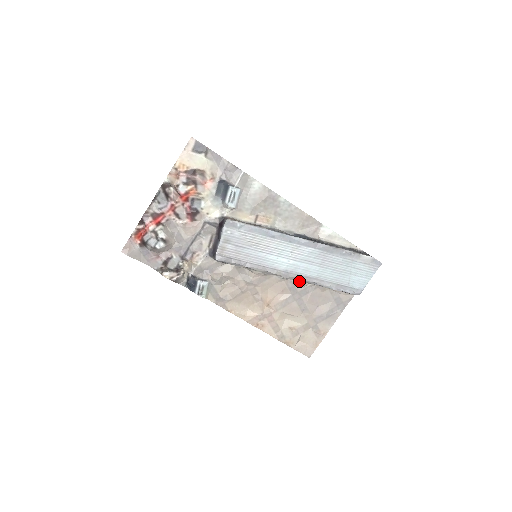
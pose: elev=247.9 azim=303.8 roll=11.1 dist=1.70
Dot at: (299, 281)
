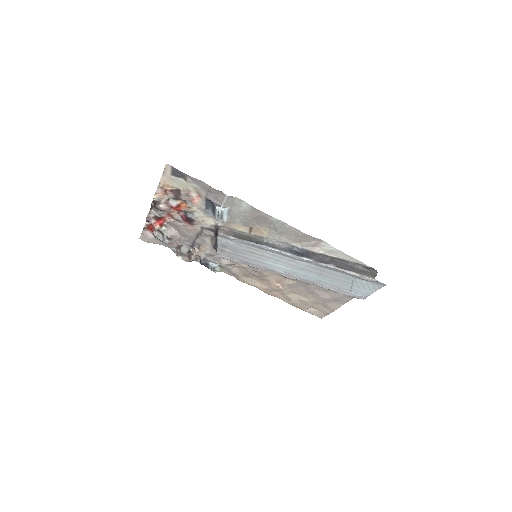
Dot at: occluded
